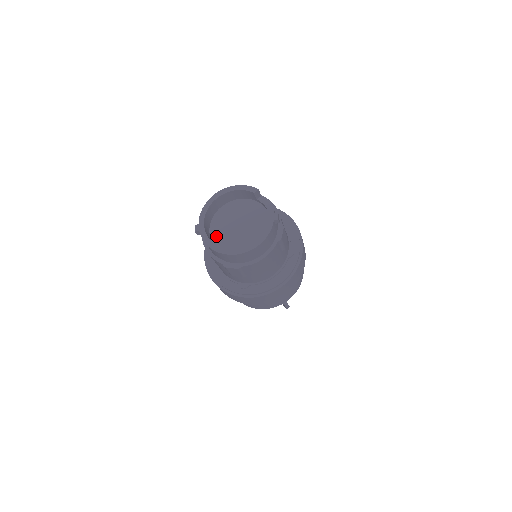
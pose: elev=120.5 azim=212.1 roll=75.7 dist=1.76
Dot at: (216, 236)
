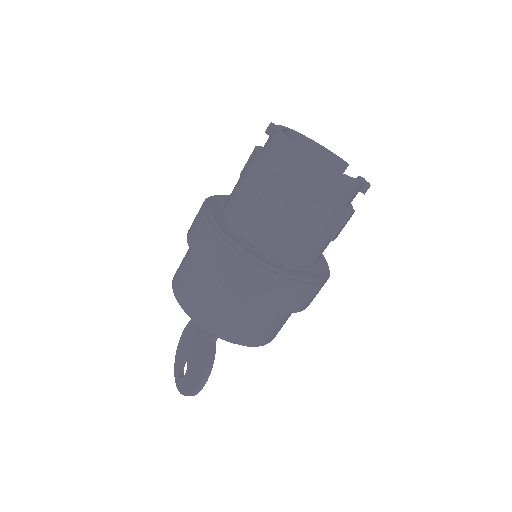
Dot at: occluded
